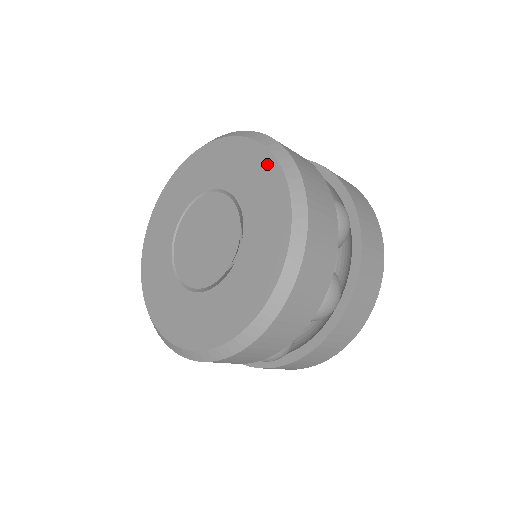
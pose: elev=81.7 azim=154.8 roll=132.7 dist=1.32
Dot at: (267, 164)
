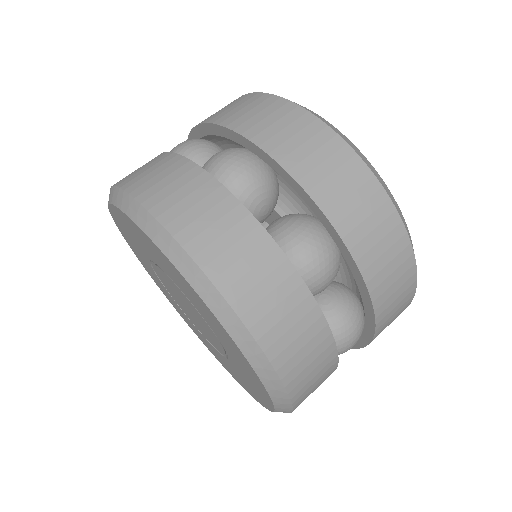
Dot at: (124, 219)
